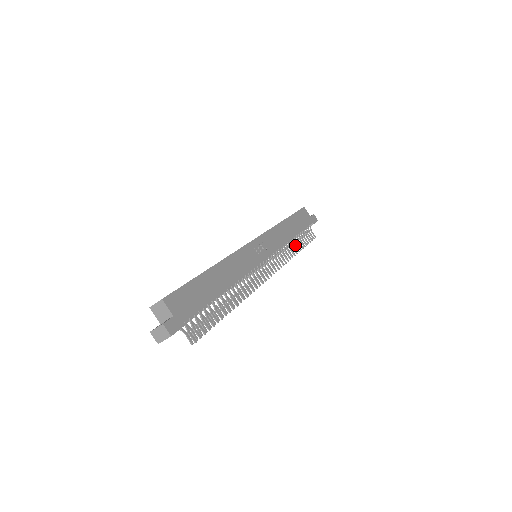
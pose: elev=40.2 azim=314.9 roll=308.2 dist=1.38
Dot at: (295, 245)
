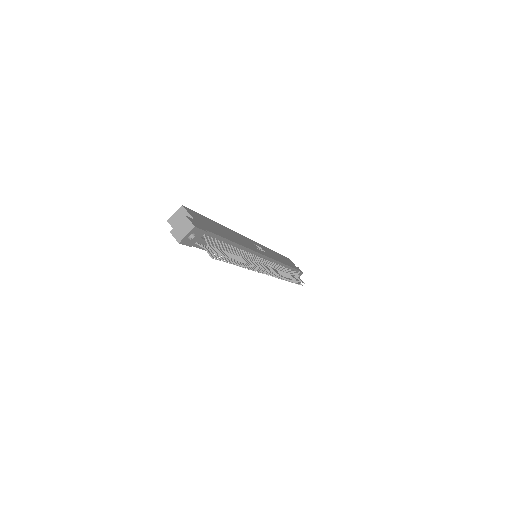
Dot at: occluded
